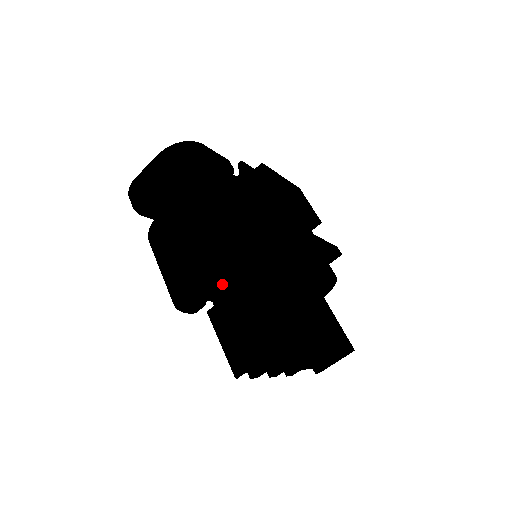
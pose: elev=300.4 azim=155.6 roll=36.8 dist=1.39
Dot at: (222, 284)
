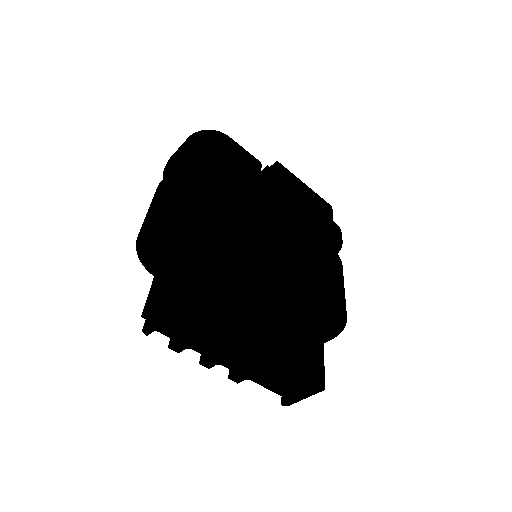
Dot at: (172, 244)
